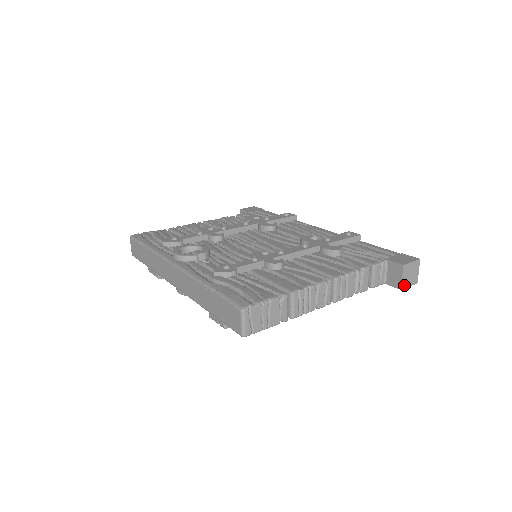
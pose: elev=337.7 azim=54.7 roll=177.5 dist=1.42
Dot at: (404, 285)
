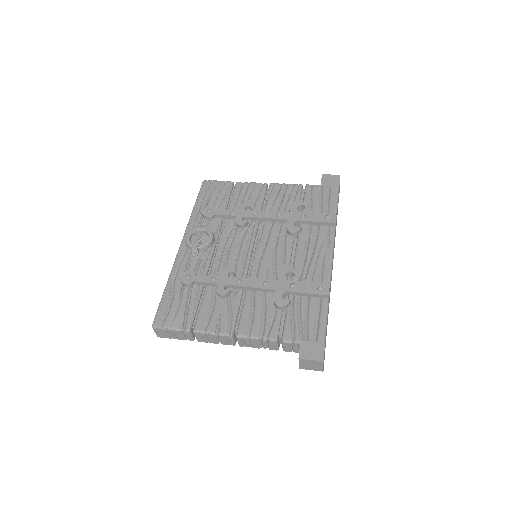
Dot at: (304, 367)
